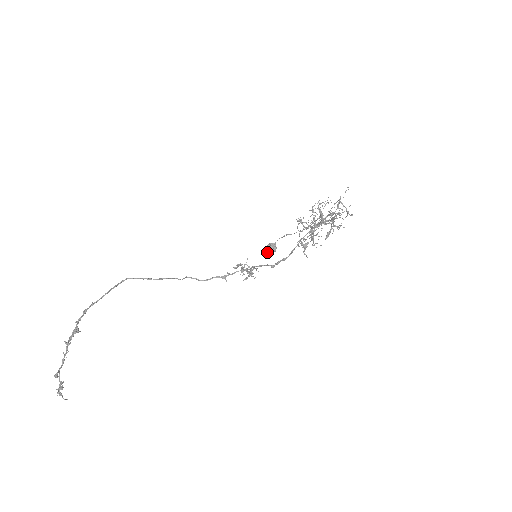
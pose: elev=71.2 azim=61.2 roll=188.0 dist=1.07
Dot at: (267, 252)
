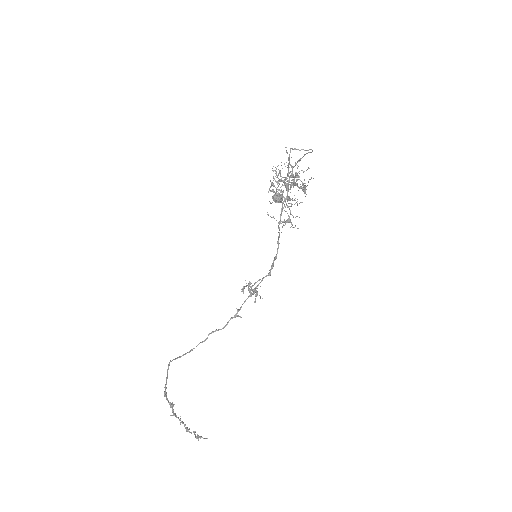
Dot at: occluded
